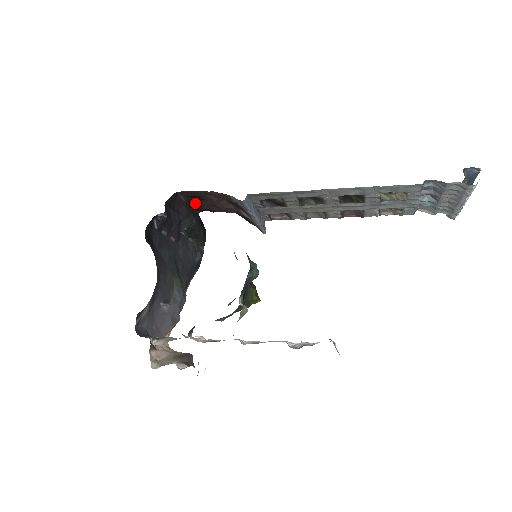
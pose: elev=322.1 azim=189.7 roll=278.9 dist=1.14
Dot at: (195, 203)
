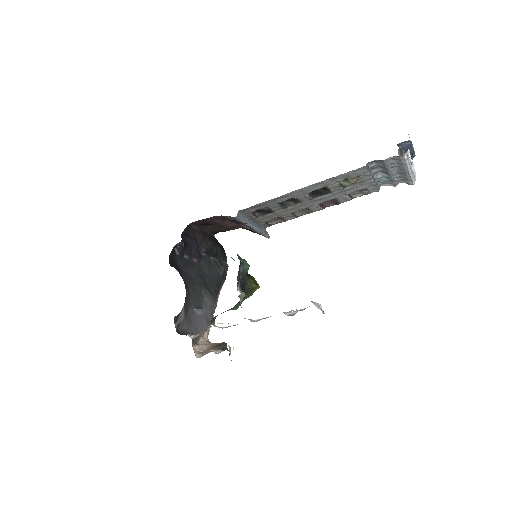
Dot at: (207, 229)
